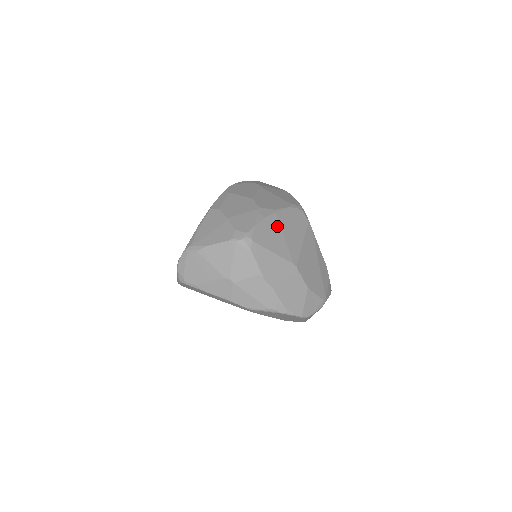
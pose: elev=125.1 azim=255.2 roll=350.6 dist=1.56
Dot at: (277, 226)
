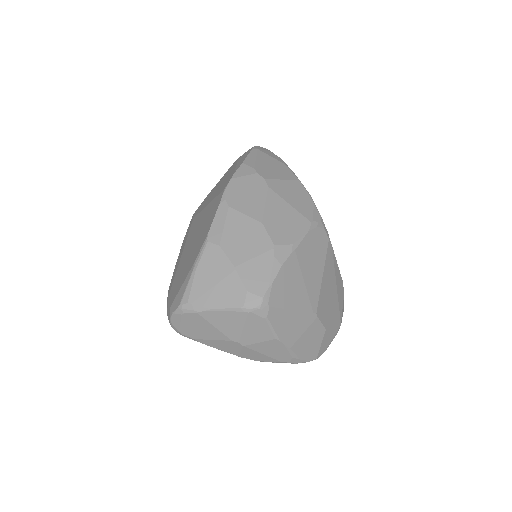
Dot at: (296, 269)
